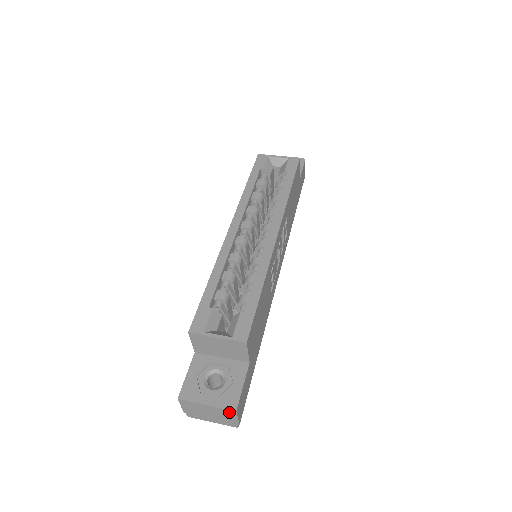
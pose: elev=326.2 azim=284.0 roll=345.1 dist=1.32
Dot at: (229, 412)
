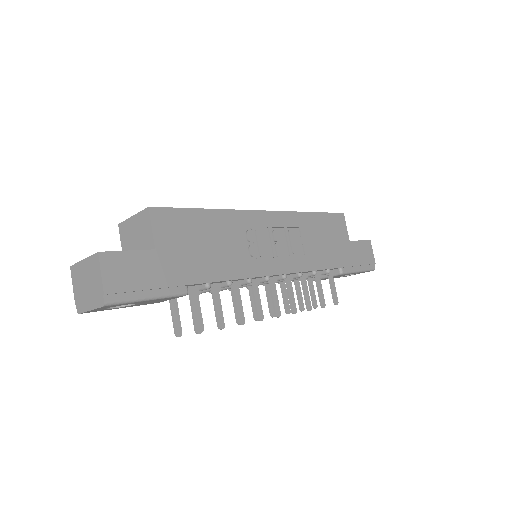
Dot at: (95, 262)
